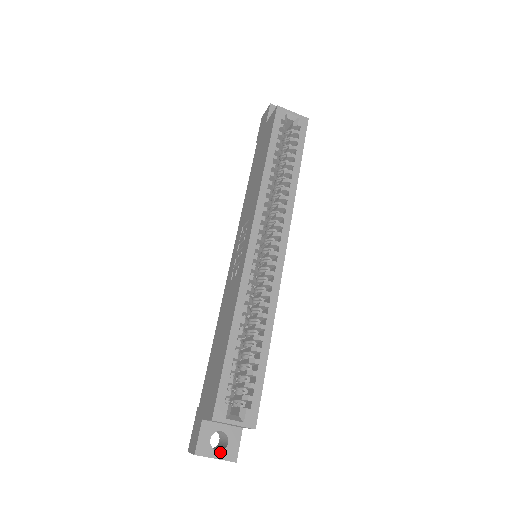
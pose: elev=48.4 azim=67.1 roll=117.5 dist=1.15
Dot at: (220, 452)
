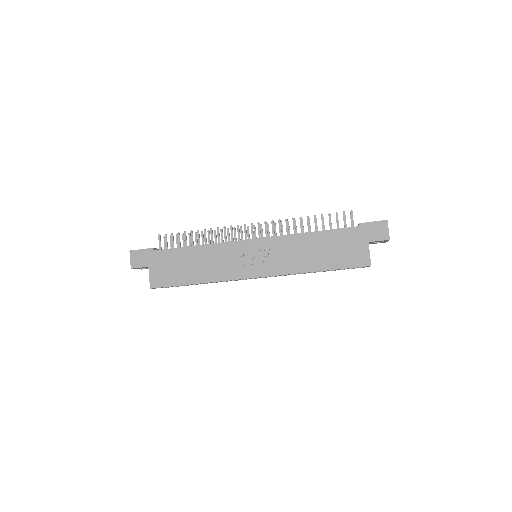
Dot at: occluded
